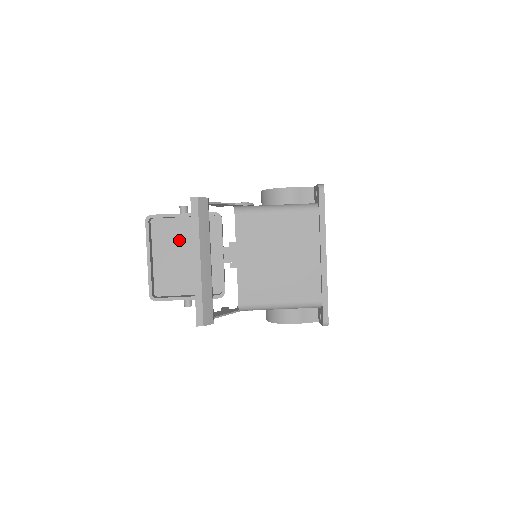
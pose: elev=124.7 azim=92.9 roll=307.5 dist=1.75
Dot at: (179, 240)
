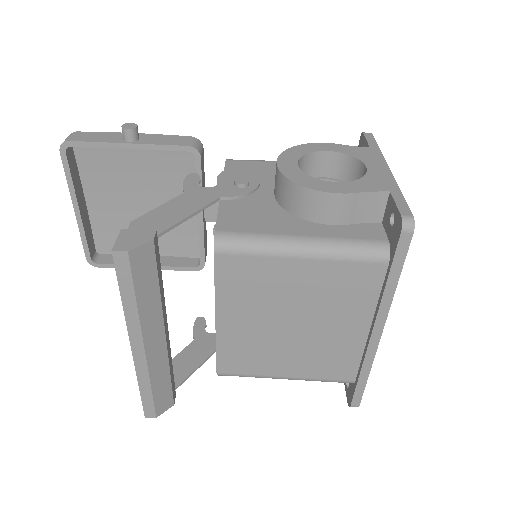
Dot at: (128, 177)
